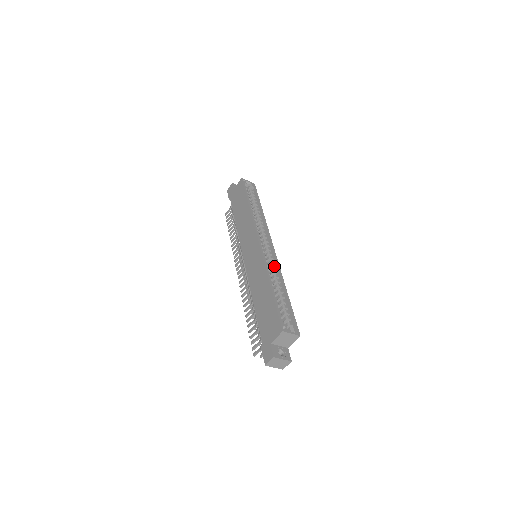
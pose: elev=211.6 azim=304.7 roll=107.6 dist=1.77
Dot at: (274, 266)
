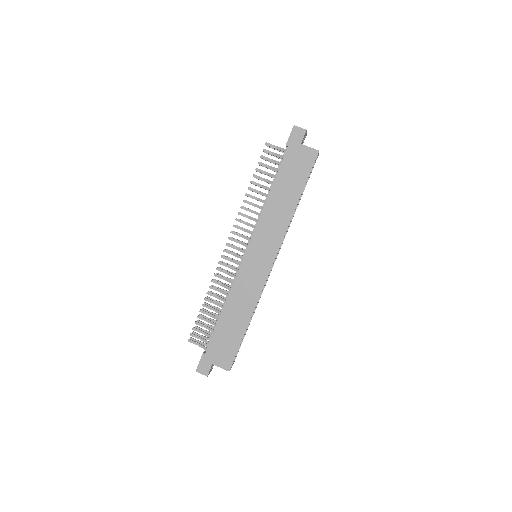
Dot at: occluded
